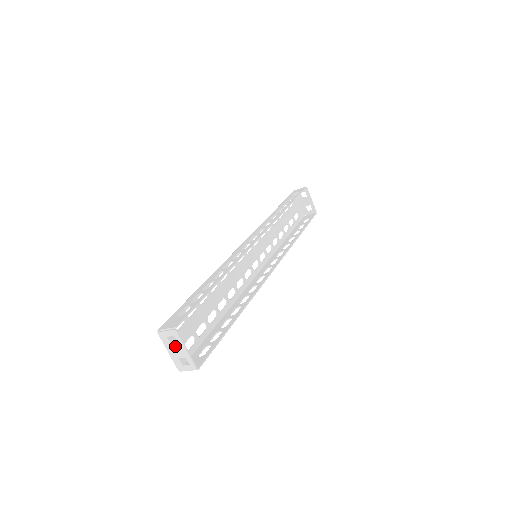
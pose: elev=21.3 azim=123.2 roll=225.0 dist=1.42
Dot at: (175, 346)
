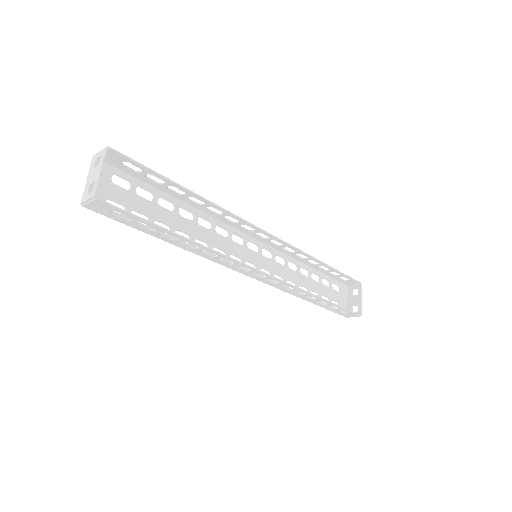
Dot at: (95, 169)
